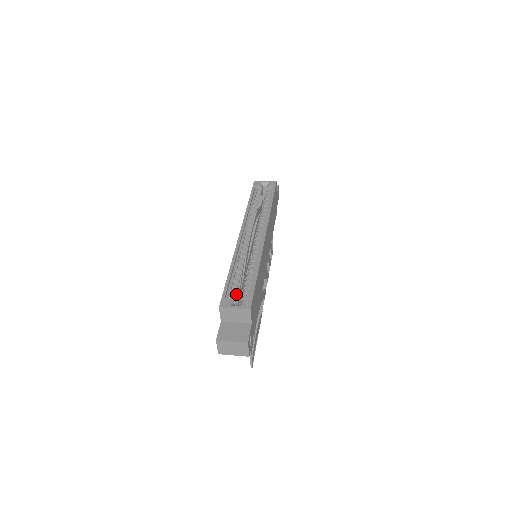
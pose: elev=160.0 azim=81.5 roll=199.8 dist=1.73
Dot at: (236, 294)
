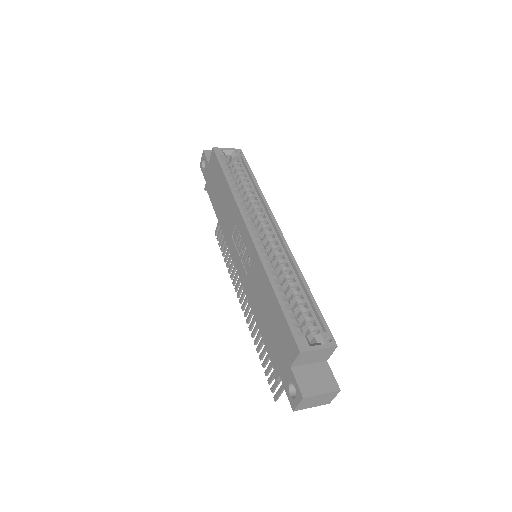
Dot at: (298, 324)
